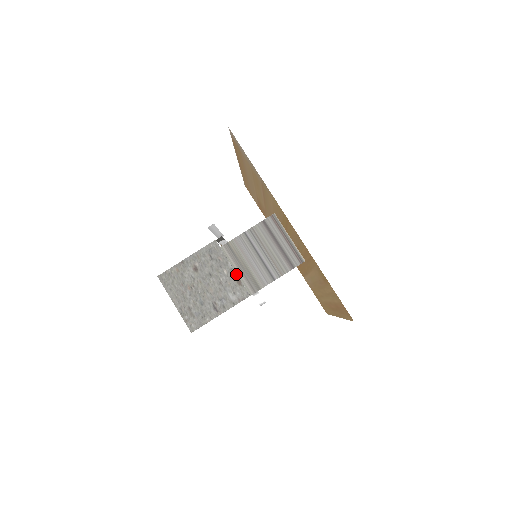
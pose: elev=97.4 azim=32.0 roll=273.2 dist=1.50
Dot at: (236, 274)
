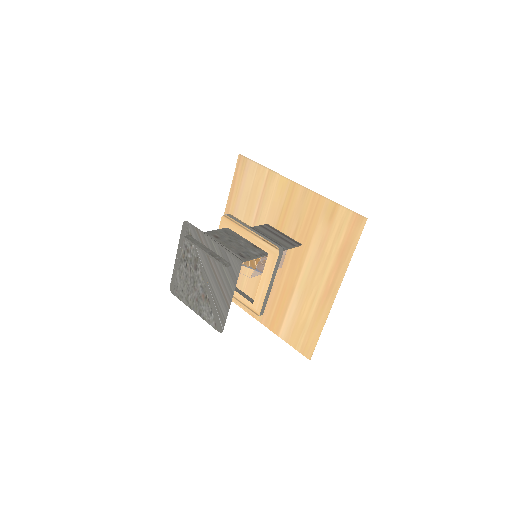
Dot at: (252, 243)
